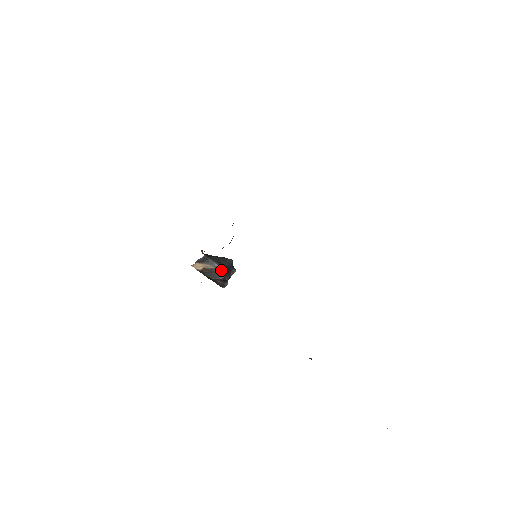
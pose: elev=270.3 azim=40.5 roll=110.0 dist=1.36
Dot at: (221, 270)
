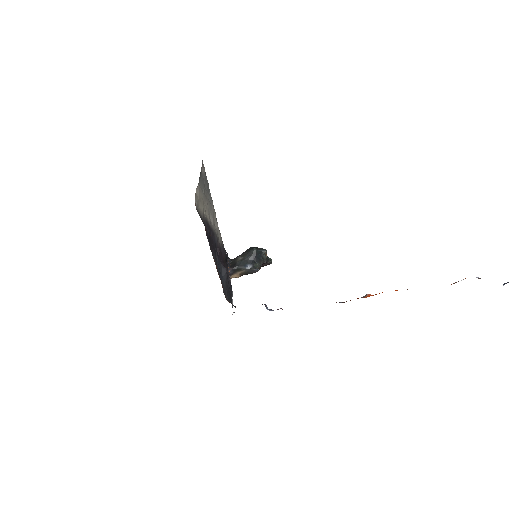
Dot at: (251, 269)
